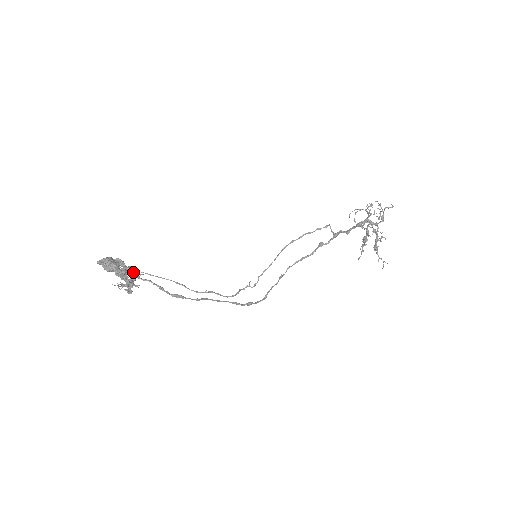
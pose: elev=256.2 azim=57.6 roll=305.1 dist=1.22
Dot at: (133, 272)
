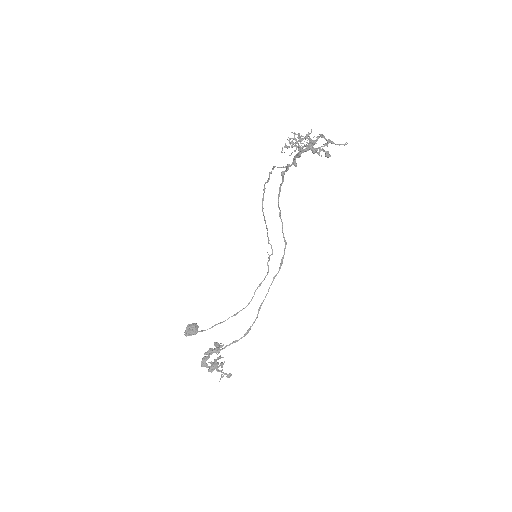
Dot at: (214, 352)
